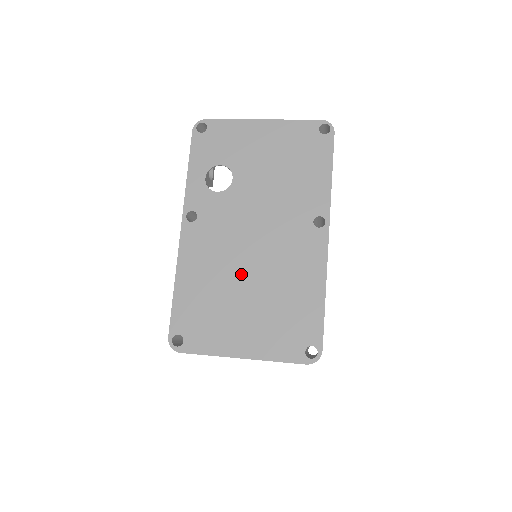
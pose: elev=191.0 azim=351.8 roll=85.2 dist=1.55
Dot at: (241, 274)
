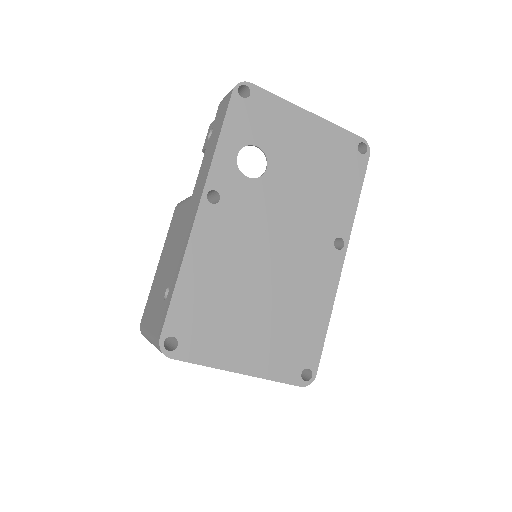
Dot at: (256, 280)
